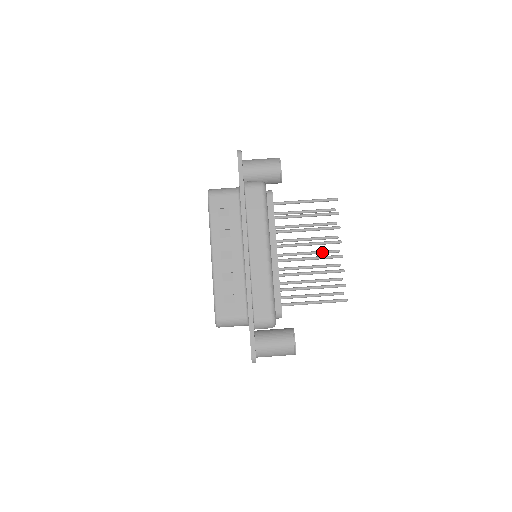
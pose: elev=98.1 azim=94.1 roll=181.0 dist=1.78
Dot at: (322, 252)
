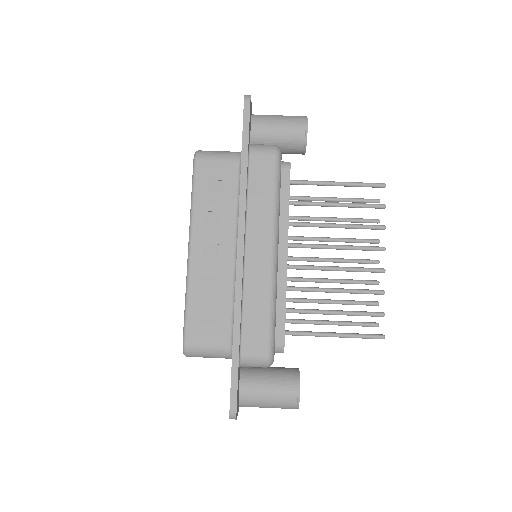
Dot at: (353, 261)
